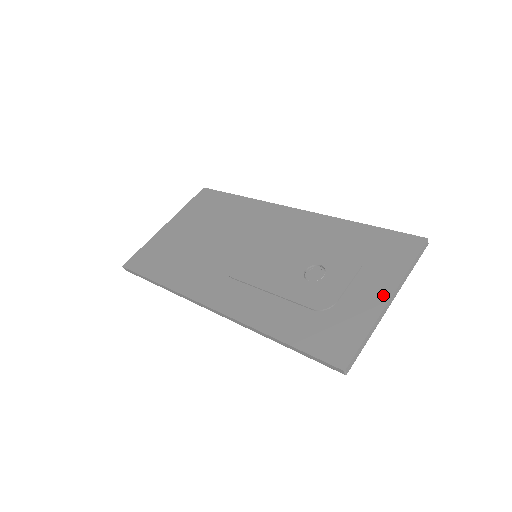
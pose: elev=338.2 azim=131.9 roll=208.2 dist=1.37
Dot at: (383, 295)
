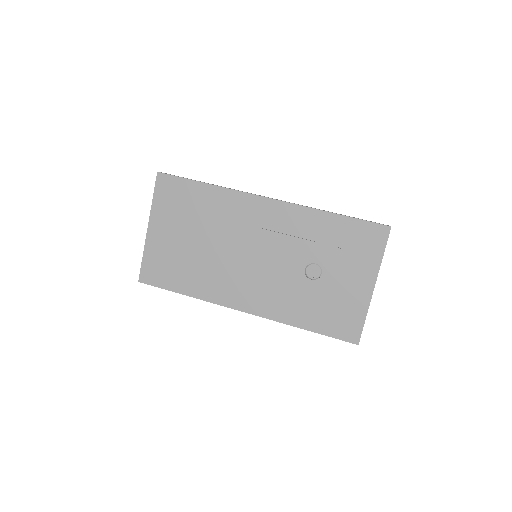
Dot at: (369, 285)
